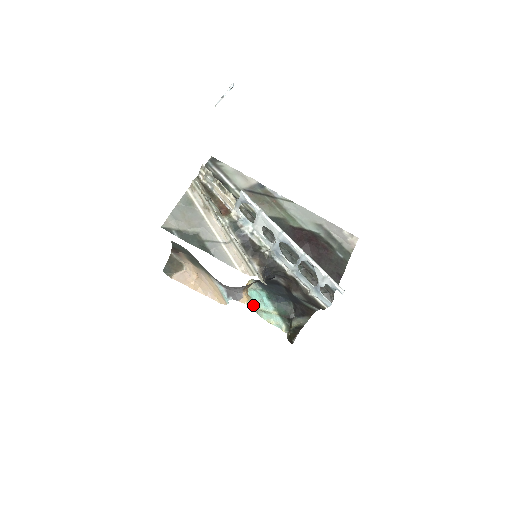
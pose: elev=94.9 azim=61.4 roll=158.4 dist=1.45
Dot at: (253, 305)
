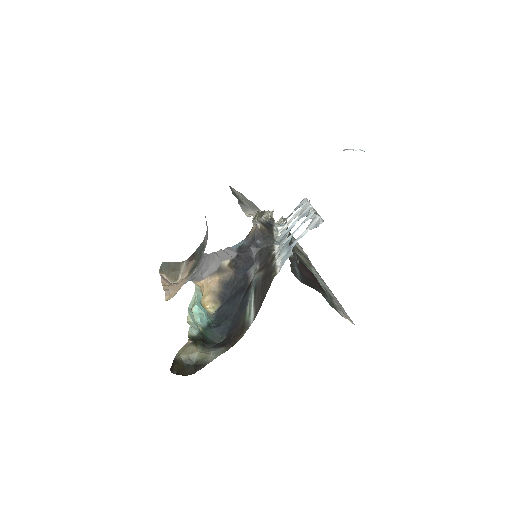
Dot at: (198, 294)
